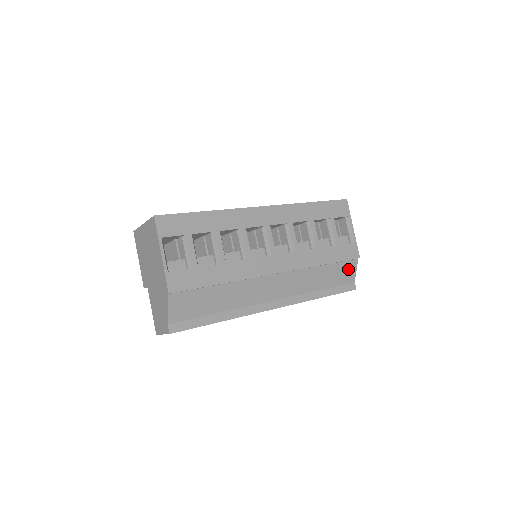
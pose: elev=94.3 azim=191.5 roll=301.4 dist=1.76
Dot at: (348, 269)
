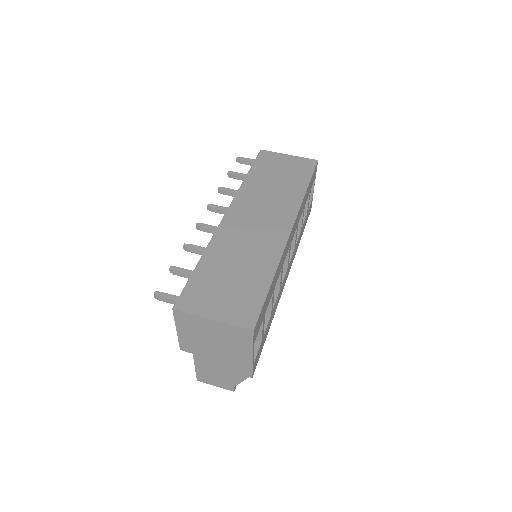
Dot at: occluded
